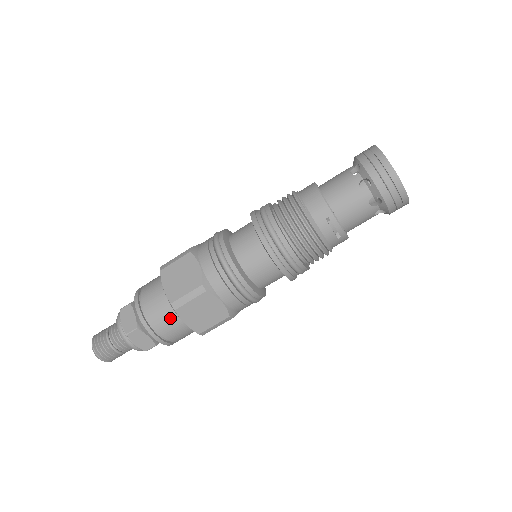
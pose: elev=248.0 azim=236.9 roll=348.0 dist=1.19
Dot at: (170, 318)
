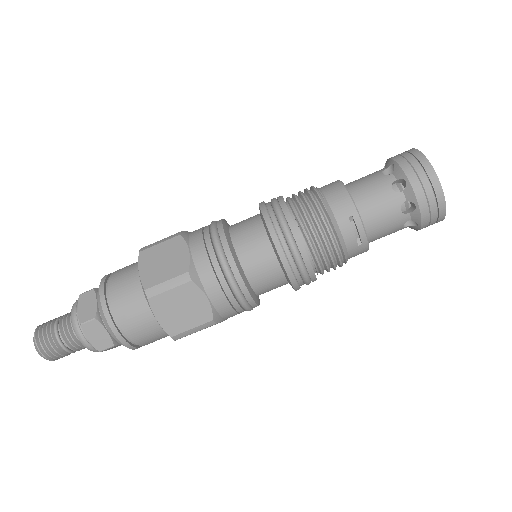
Dot at: (139, 310)
